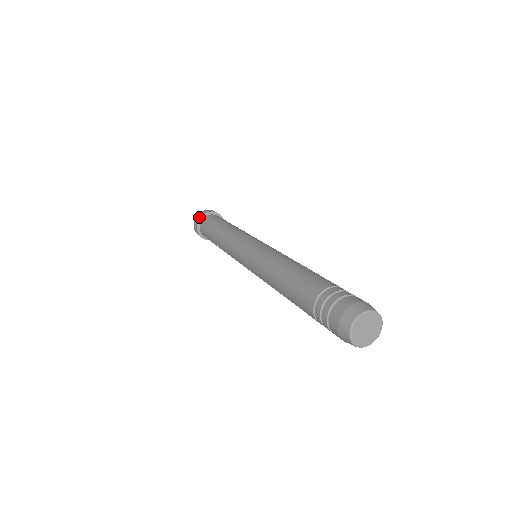
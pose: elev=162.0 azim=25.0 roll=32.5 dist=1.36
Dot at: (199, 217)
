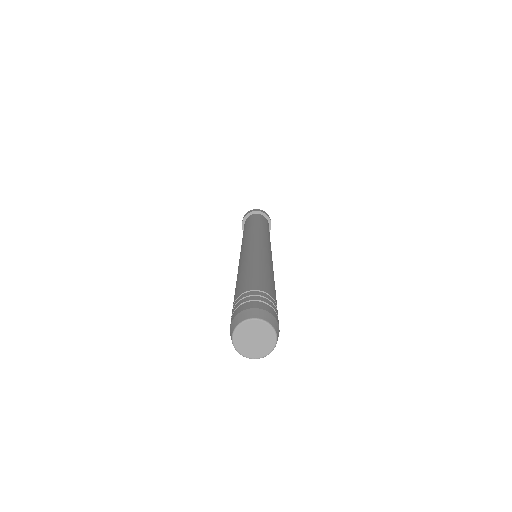
Dot at: (246, 214)
